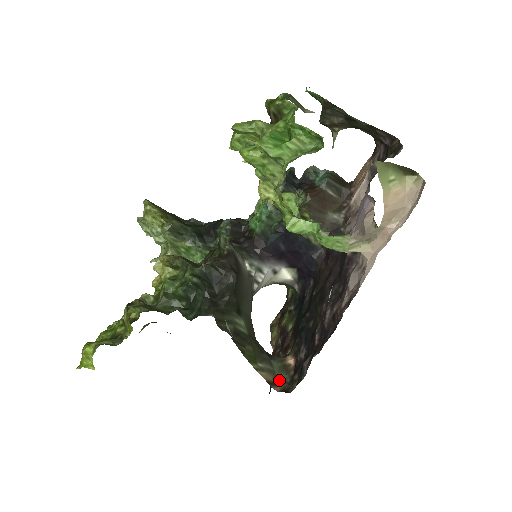
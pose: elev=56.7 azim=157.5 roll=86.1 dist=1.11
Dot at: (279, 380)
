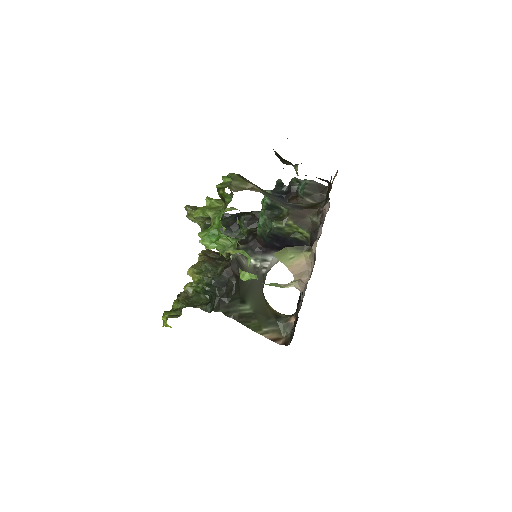
Dot at: (283, 335)
